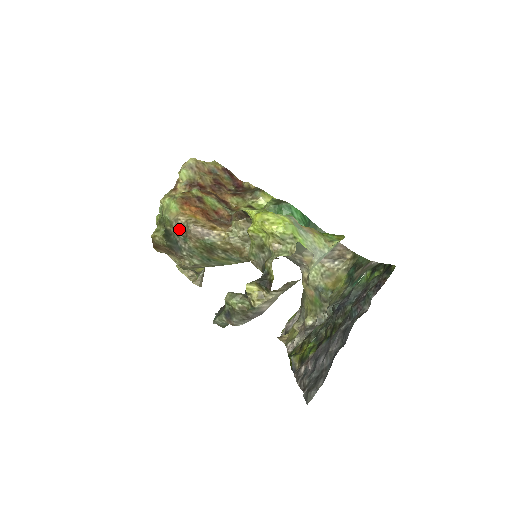
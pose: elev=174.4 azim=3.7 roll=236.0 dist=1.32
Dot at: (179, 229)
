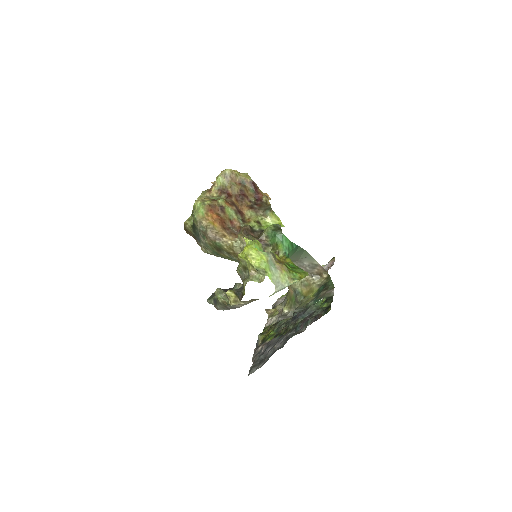
Dot at: (201, 229)
